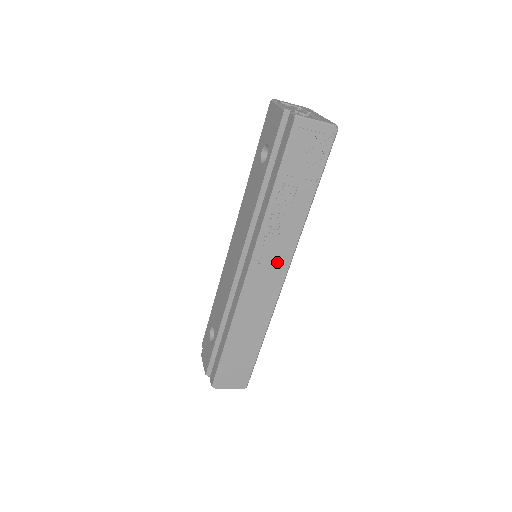
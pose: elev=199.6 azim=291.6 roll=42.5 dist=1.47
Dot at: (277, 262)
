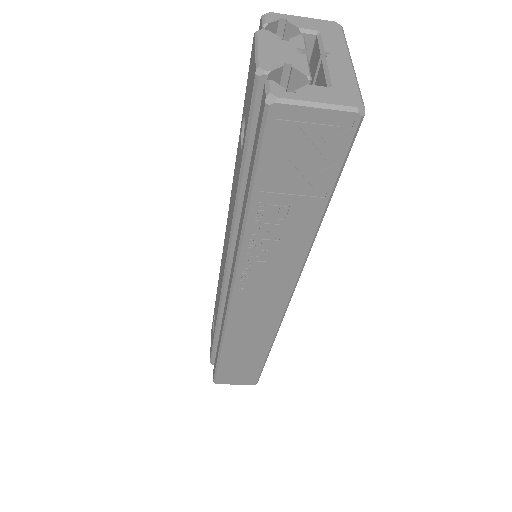
Dot at: (272, 289)
